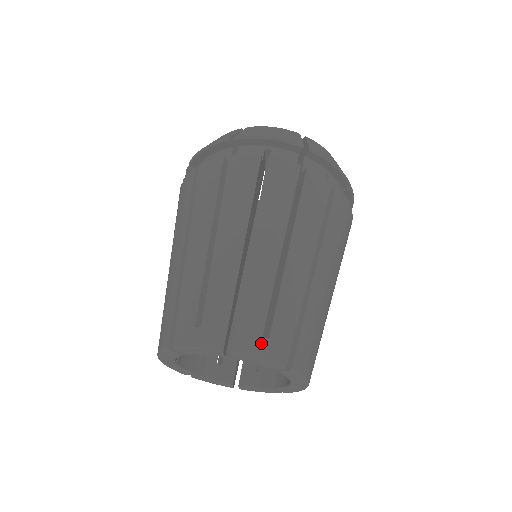
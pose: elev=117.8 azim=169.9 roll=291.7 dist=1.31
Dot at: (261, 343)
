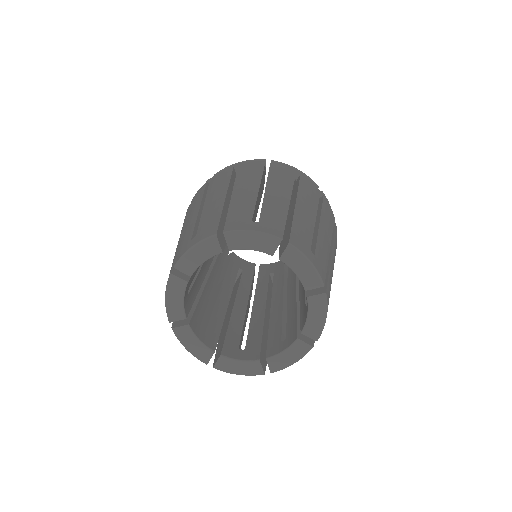
Dot at: (251, 224)
